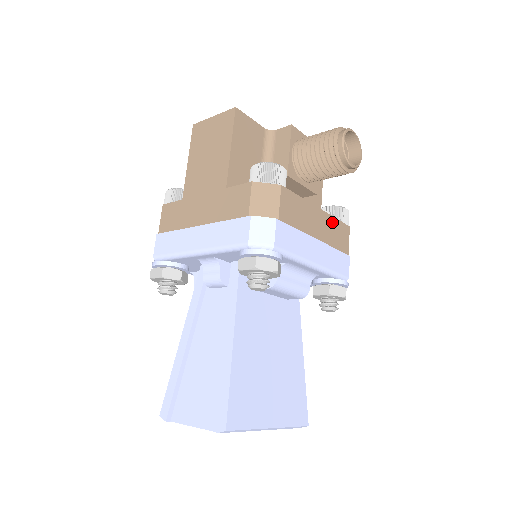
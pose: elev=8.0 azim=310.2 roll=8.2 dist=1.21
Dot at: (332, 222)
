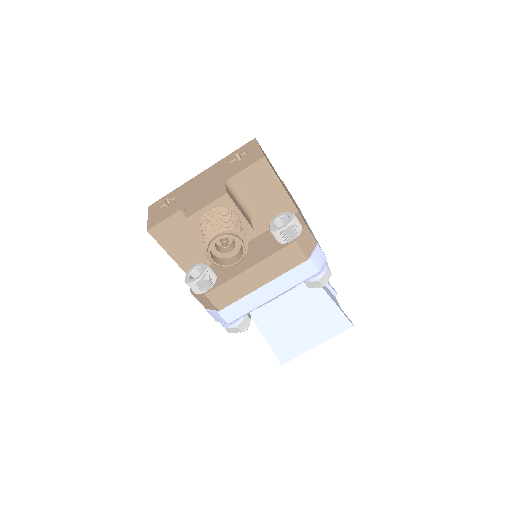
Dot at: (271, 260)
